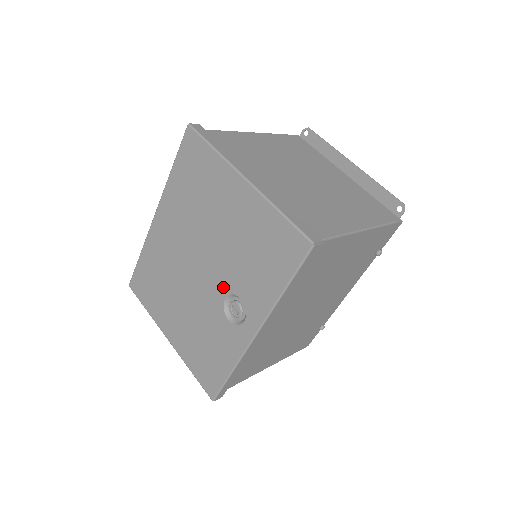
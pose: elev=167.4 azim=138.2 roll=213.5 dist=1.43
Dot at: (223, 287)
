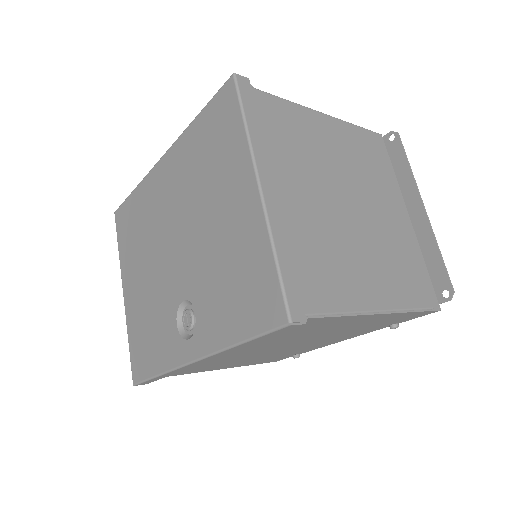
Dot at: (186, 288)
